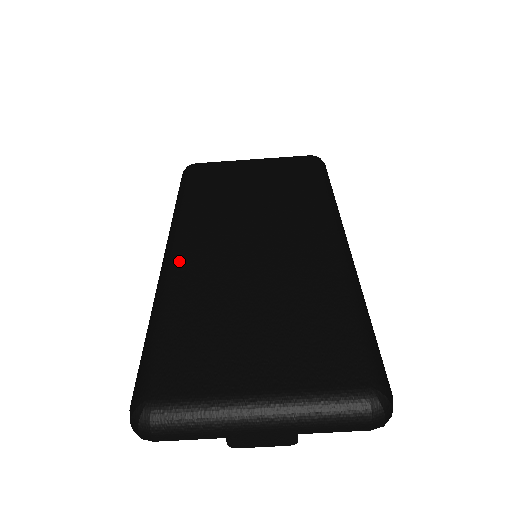
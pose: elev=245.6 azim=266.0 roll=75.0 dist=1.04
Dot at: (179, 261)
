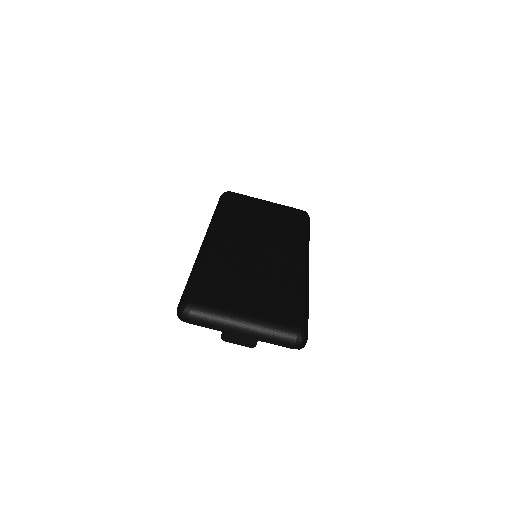
Dot at: (214, 244)
